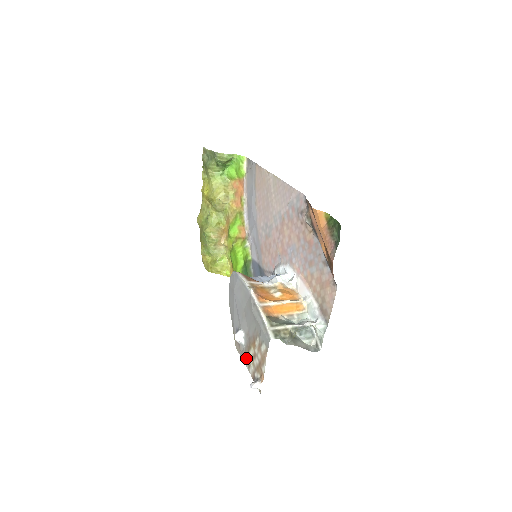
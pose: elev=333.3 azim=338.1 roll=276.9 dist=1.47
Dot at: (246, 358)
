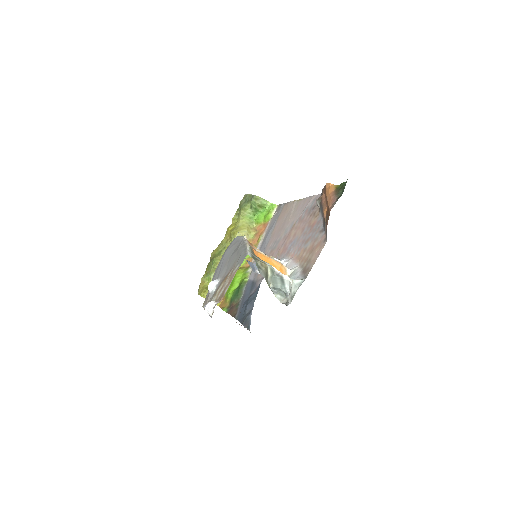
Dot at: occluded
